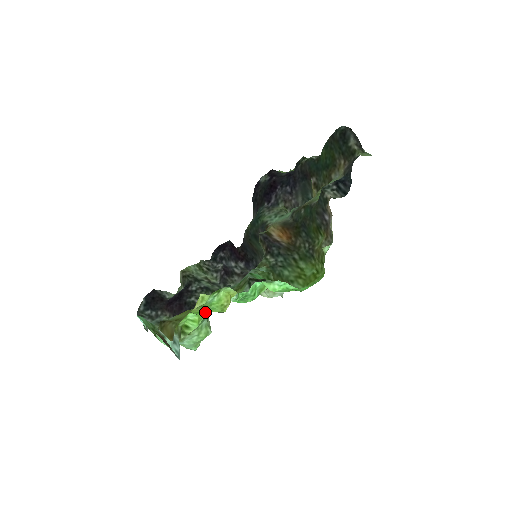
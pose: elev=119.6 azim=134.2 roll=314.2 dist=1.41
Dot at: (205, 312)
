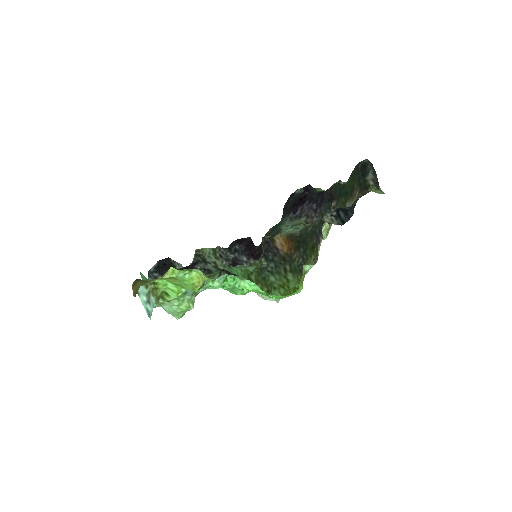
Dot at: (182, 286)
